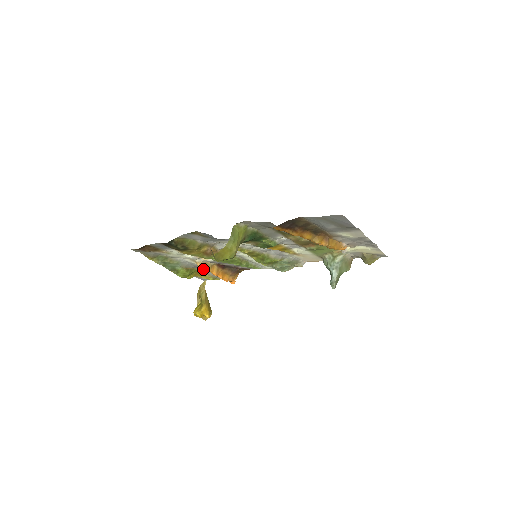
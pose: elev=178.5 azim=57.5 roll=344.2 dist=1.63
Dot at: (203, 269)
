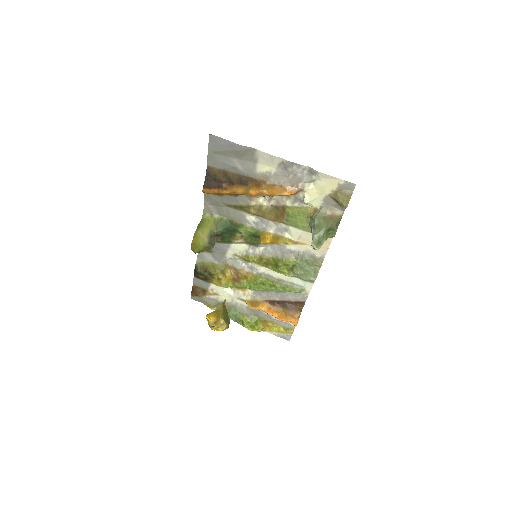
Dot at: (251, 306)
